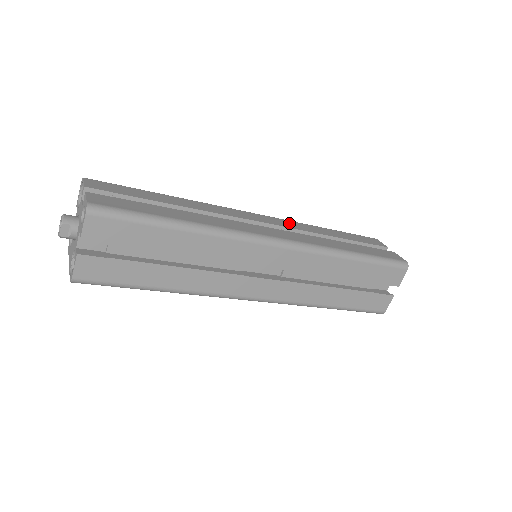
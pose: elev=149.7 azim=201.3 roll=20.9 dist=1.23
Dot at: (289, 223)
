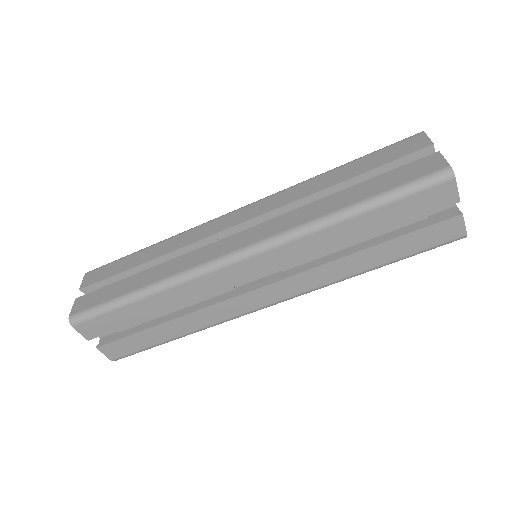
Dot at: (274, 200)
